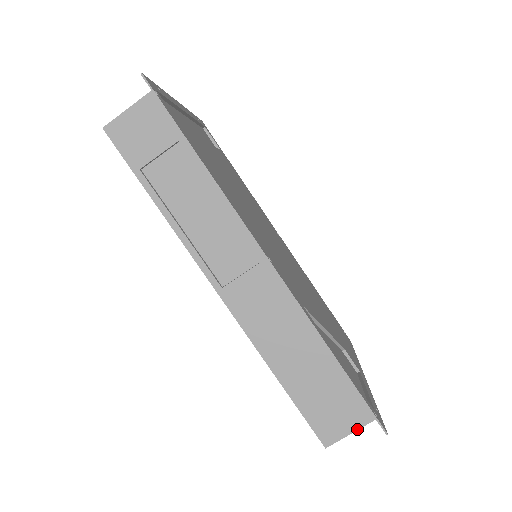
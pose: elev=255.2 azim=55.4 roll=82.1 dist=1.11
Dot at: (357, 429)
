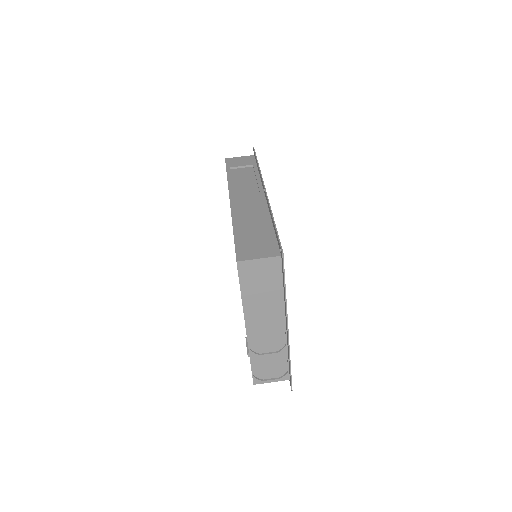
Dot at: (265, 257)
